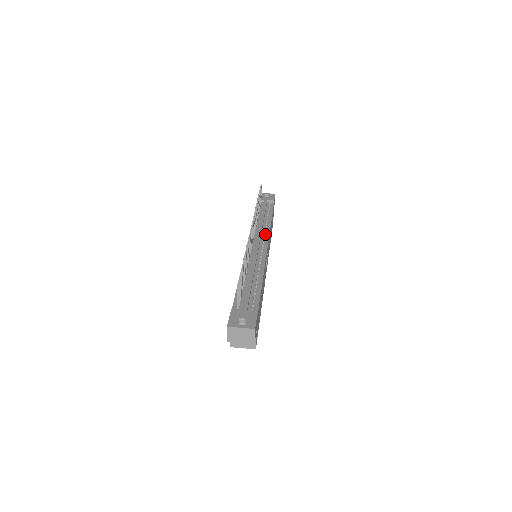
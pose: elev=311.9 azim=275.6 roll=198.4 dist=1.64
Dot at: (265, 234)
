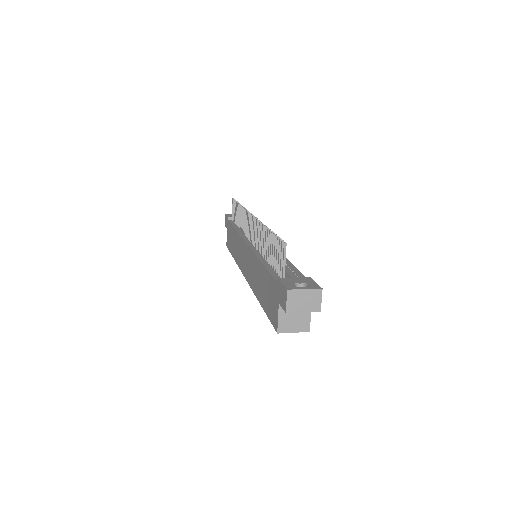
Dot at: occluded
